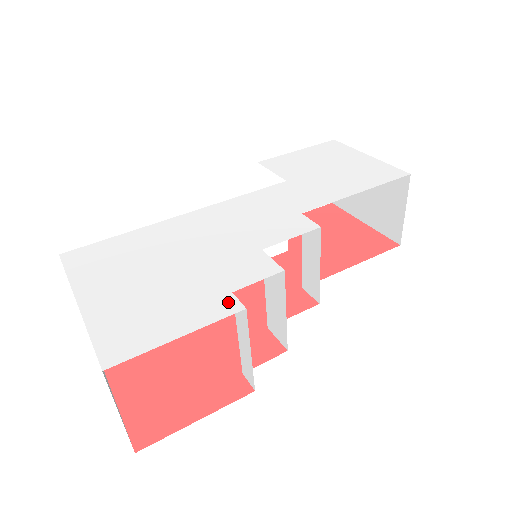
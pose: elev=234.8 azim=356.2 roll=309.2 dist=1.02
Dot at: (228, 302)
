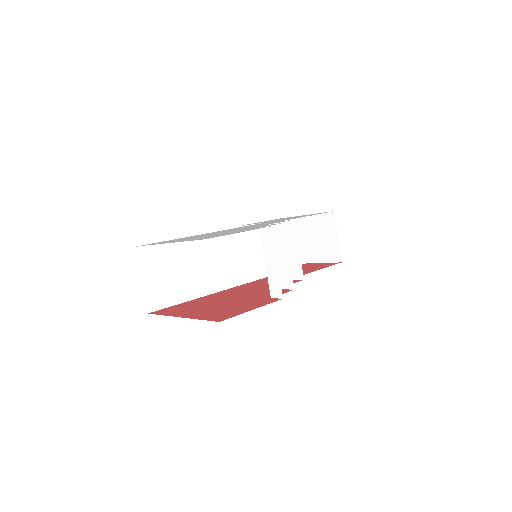
Dot at: occluded
